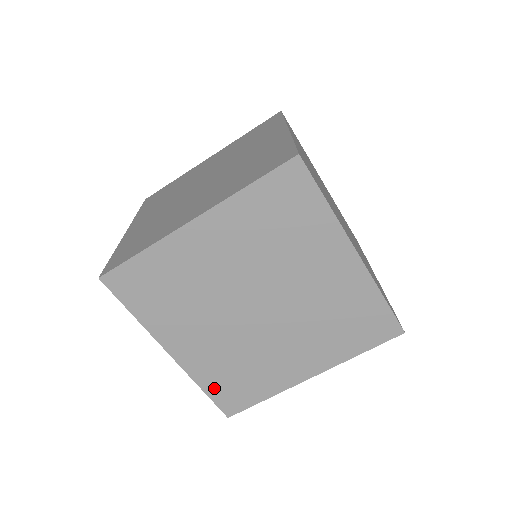
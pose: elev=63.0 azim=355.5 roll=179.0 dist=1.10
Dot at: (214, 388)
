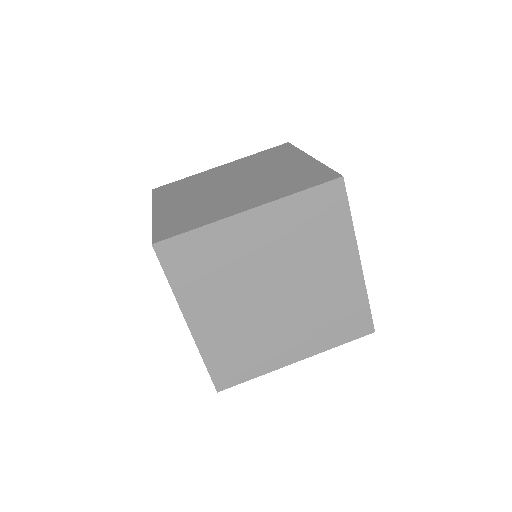
Dot at: (215, 362)
